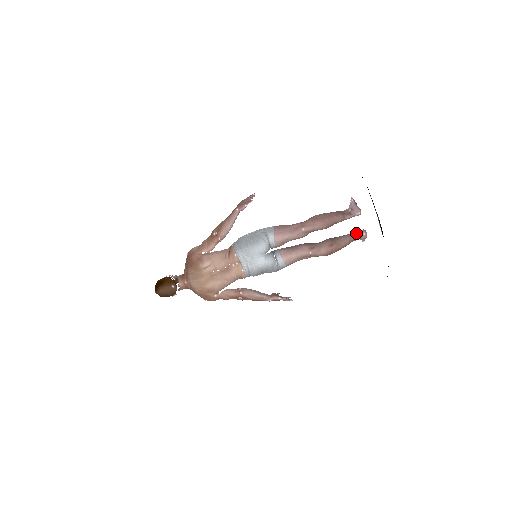
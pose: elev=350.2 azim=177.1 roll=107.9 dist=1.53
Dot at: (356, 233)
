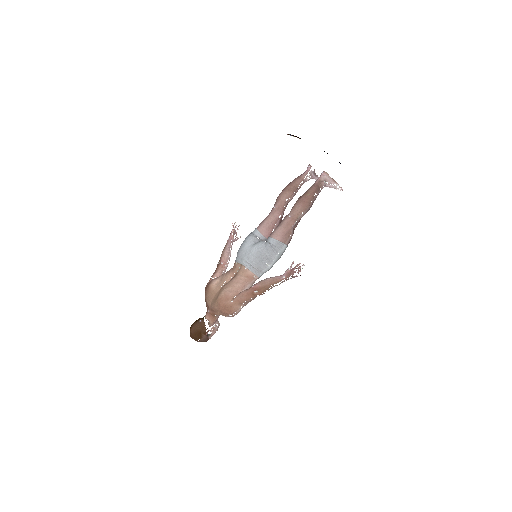
Dot at: (318, 179)
